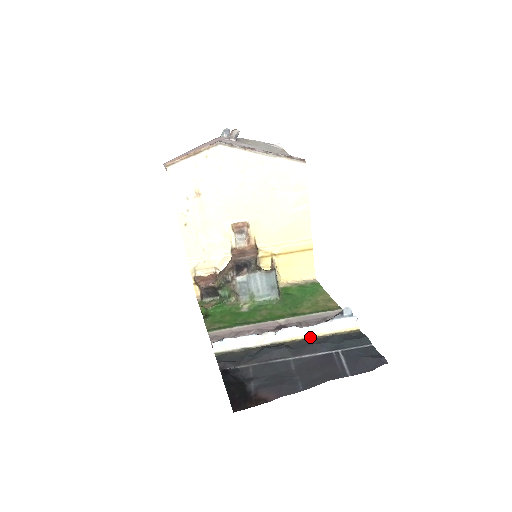
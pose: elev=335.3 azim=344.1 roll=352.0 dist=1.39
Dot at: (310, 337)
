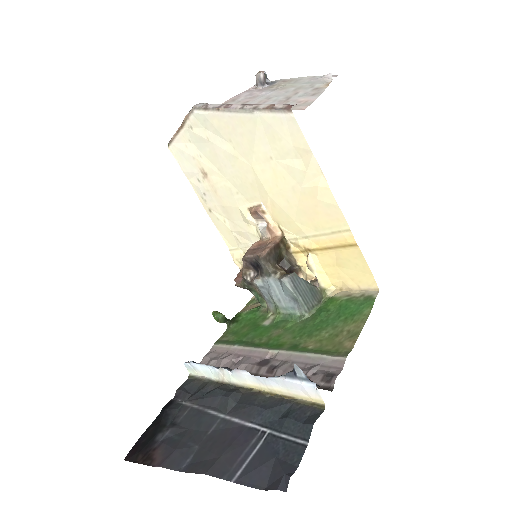
Dot at: (267, 391)
